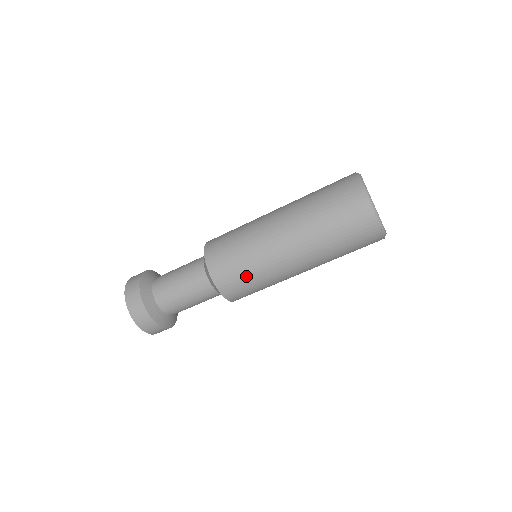
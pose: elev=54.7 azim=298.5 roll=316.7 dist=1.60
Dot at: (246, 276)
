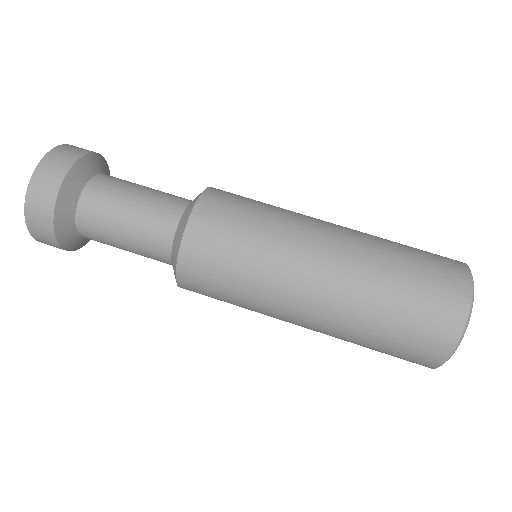
Dot at: (229, 279)
